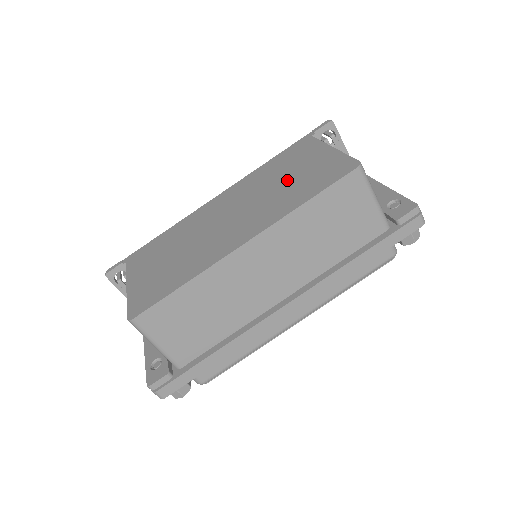
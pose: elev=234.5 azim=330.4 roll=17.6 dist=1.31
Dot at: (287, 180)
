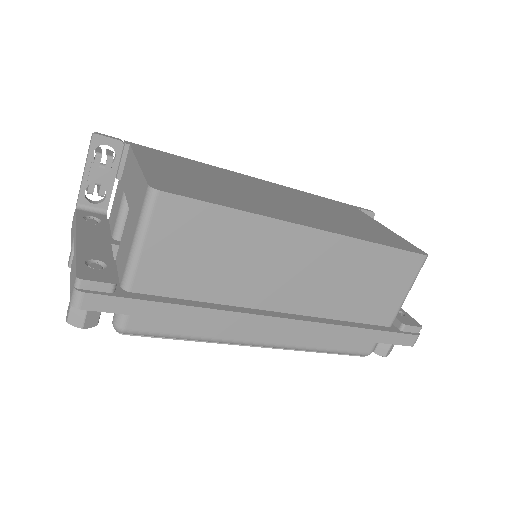
Dot at: (346, 218)
